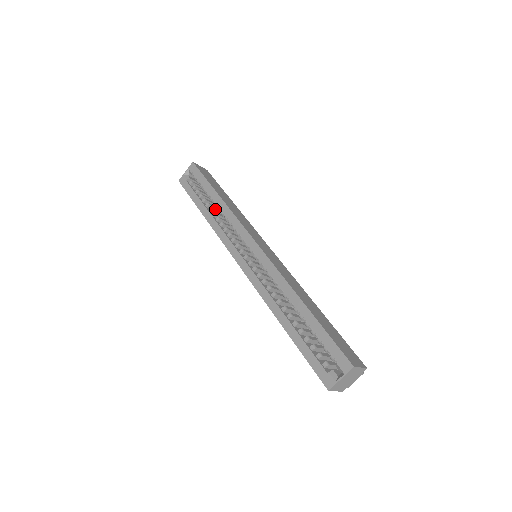
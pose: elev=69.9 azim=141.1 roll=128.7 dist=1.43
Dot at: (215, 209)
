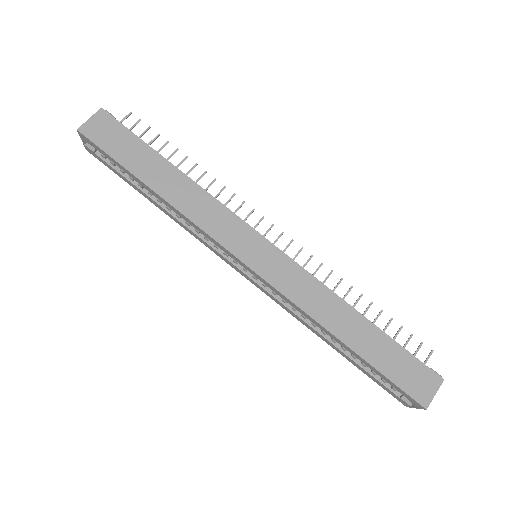
Dot at: occluded
